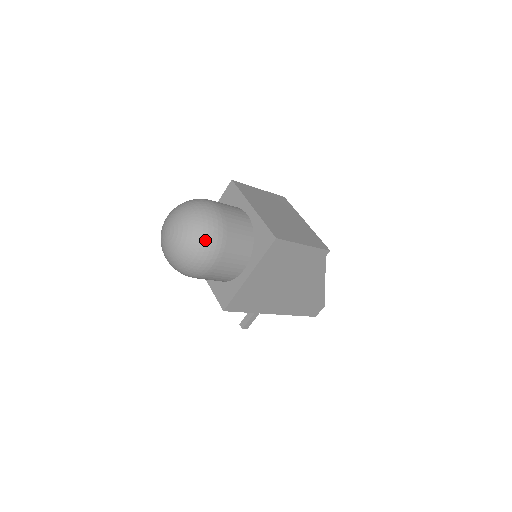
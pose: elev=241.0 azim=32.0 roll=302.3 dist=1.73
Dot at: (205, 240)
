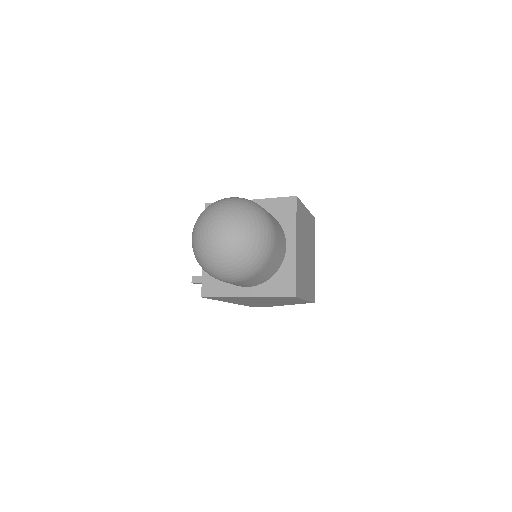
Dot at: (245, 267)
